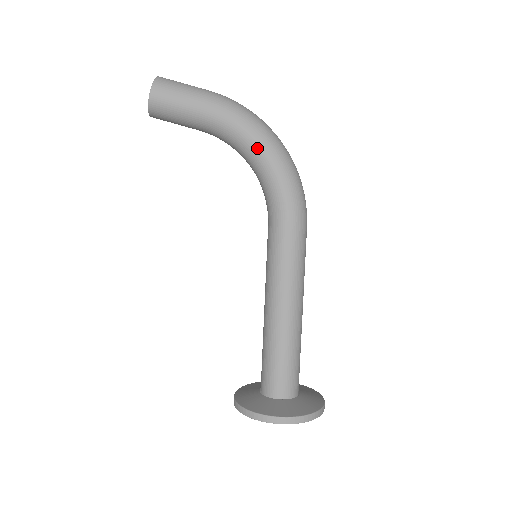
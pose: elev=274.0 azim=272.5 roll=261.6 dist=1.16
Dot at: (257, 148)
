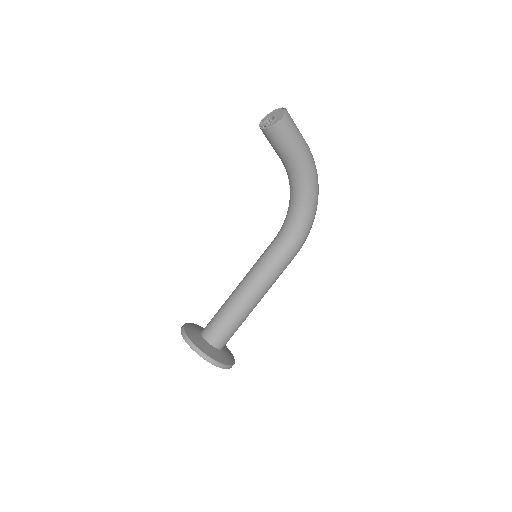
Dot at: (308, 199)
